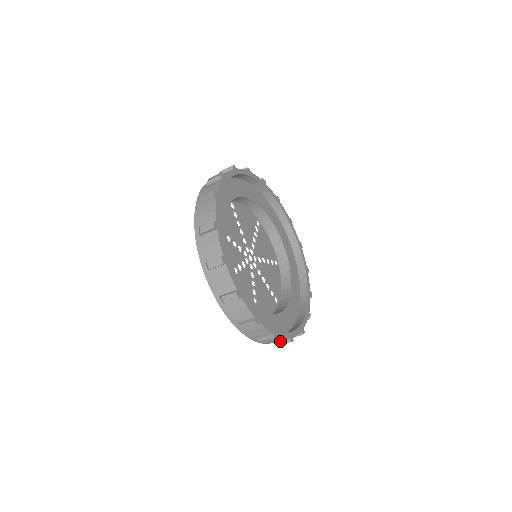
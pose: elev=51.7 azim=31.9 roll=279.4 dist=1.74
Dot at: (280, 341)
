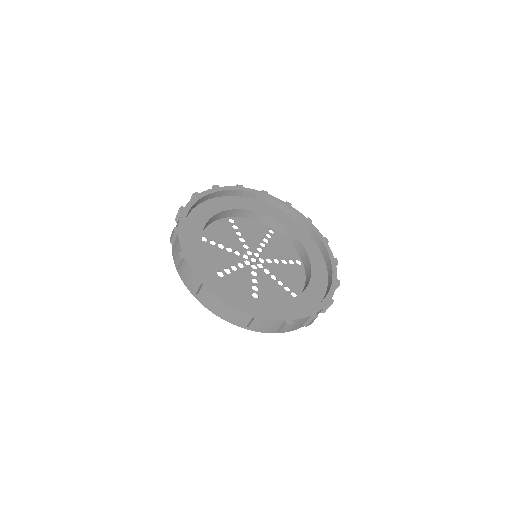
Dot at: (280, 327)
